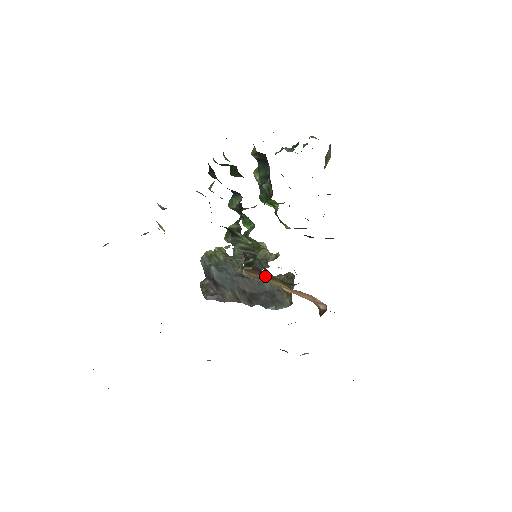
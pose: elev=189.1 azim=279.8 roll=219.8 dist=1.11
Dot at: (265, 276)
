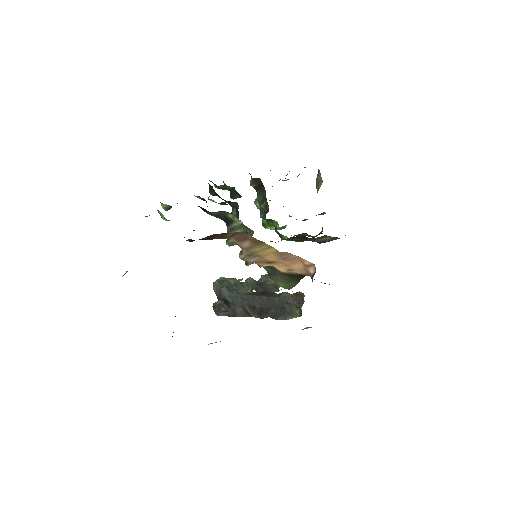
Dot at: (252, 238)
